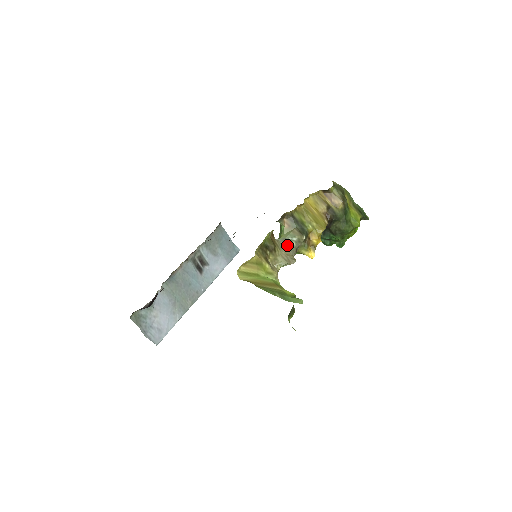
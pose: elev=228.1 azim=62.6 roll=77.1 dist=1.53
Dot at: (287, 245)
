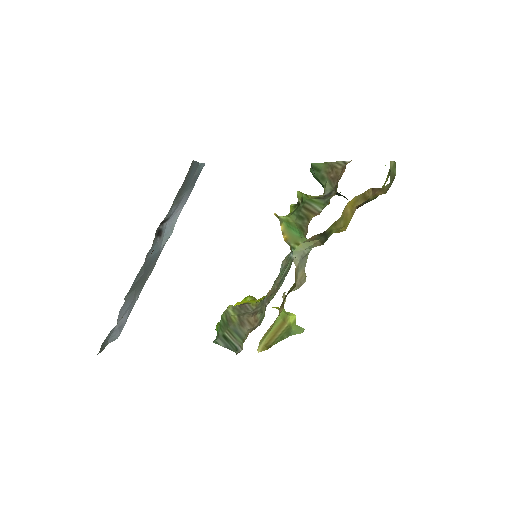
Dot at: (303, 261)
